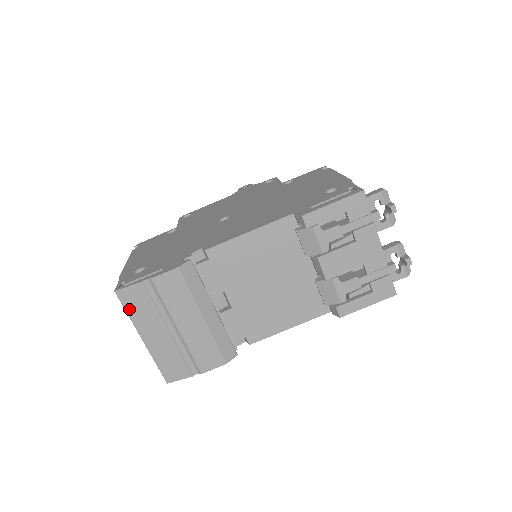
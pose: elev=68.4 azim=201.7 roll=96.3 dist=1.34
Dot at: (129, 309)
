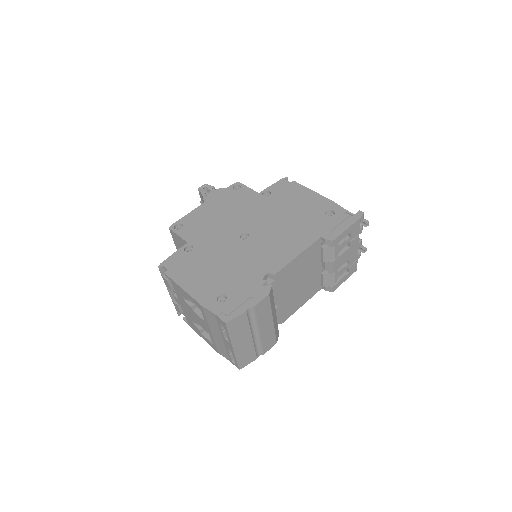
Dot at: (232, 332)
